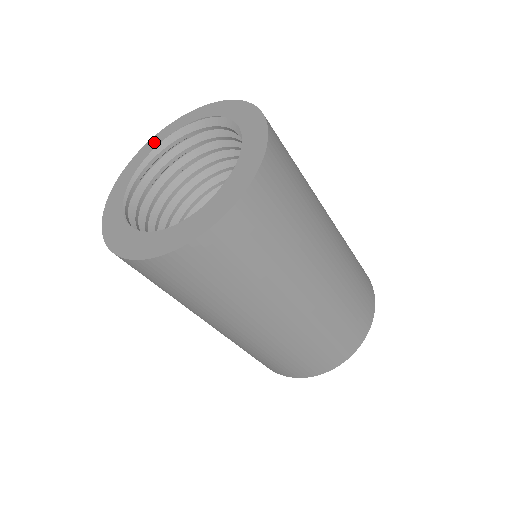
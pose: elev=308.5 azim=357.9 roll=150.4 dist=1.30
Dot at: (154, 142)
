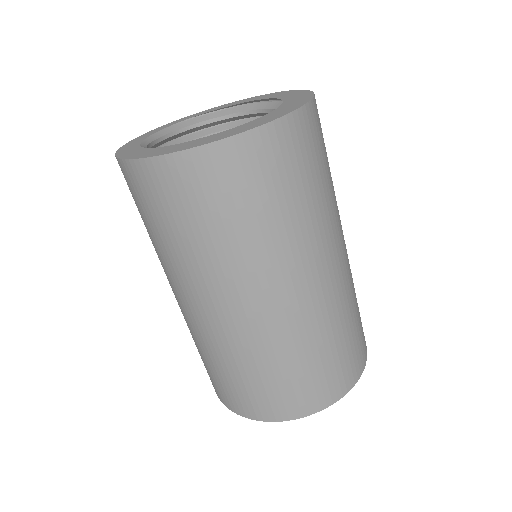
Dot at: (139, 138)
